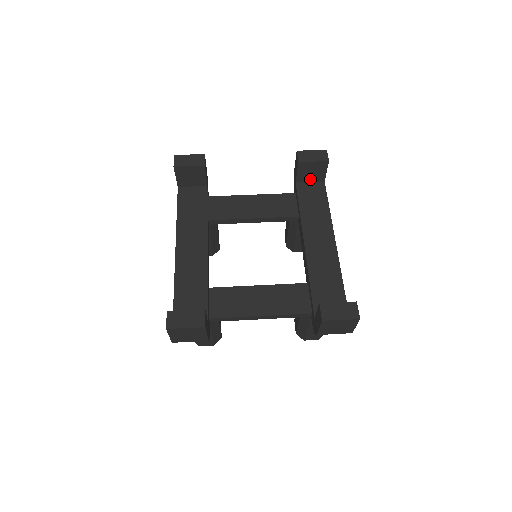
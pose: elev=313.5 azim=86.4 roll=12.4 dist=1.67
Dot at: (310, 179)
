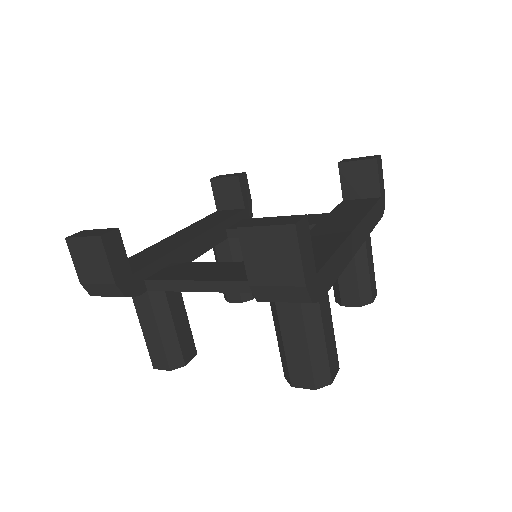
Dot at: (360, 194)
